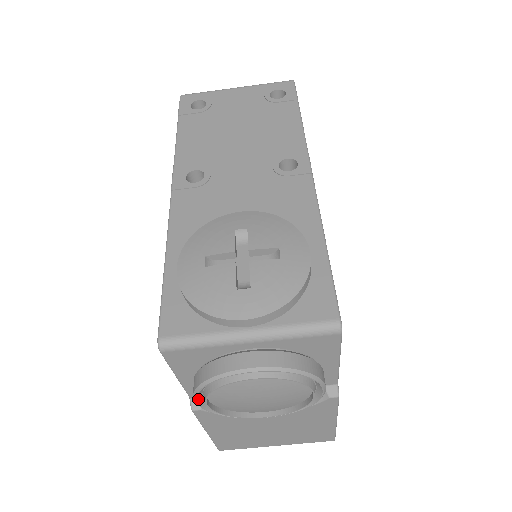
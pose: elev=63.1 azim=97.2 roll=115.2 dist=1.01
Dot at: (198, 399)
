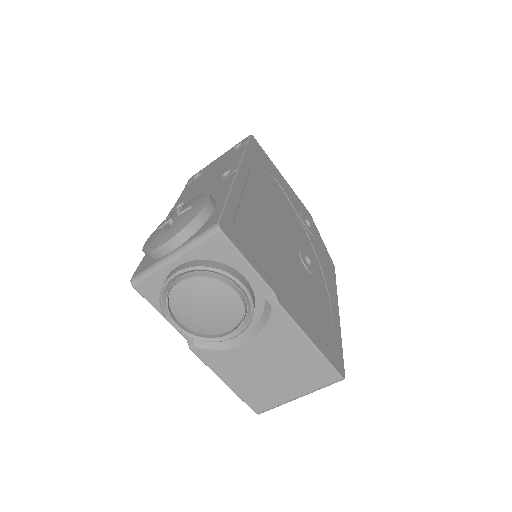
Dot at: (171, 321)
